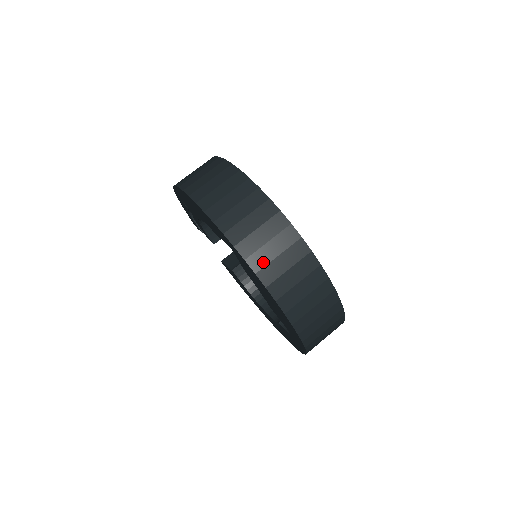
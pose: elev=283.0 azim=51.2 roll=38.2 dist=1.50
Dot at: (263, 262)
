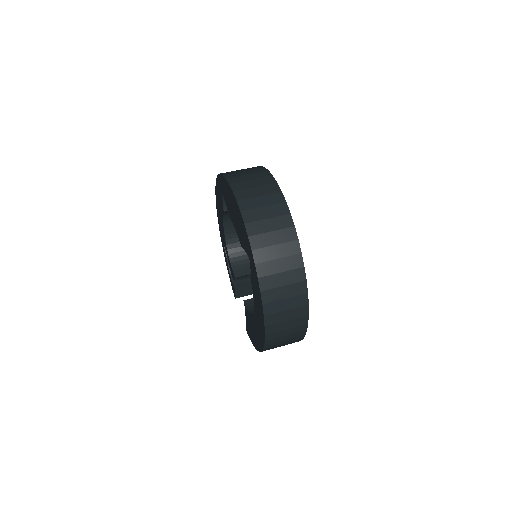
Dot at: (232, 173)
